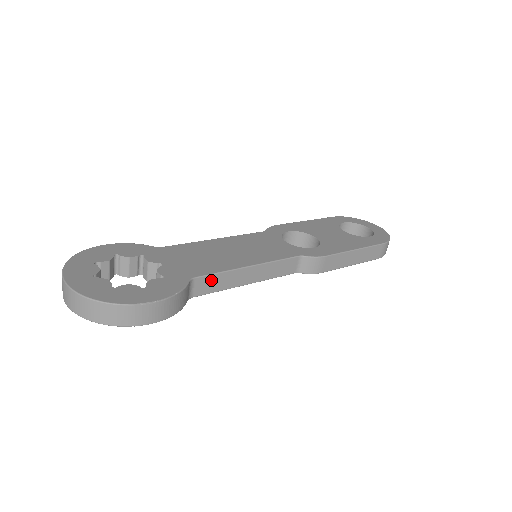
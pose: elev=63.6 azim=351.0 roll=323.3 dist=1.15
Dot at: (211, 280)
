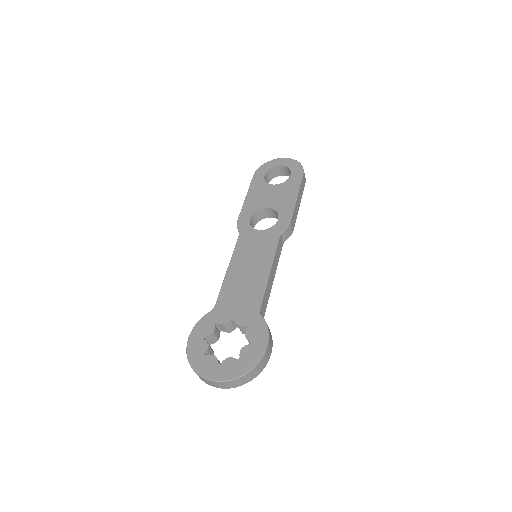
Dot at: (264, 301)
